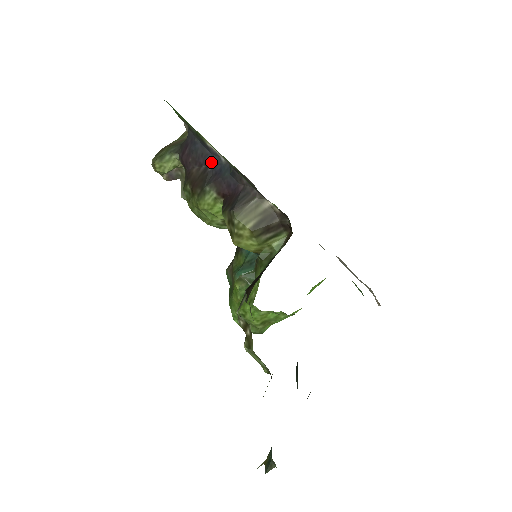
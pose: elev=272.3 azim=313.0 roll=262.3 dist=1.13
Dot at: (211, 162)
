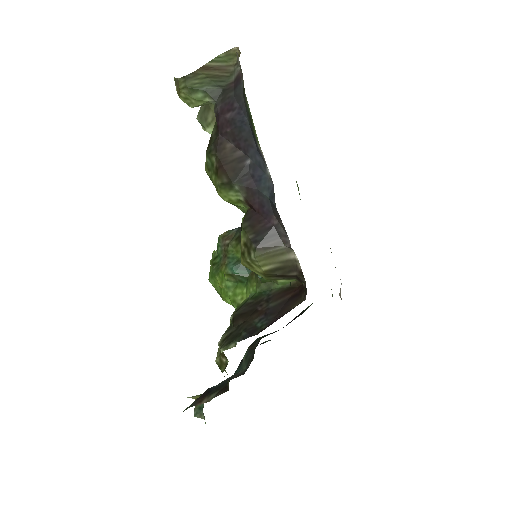
Dot at: (253, 157)
